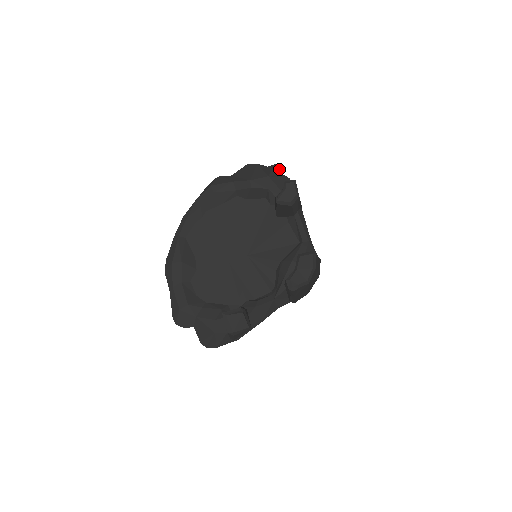
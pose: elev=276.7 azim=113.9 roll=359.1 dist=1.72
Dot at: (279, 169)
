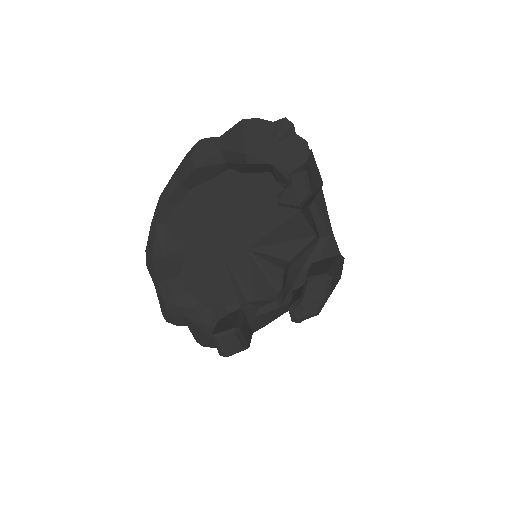
Dot at: (290, 127)
